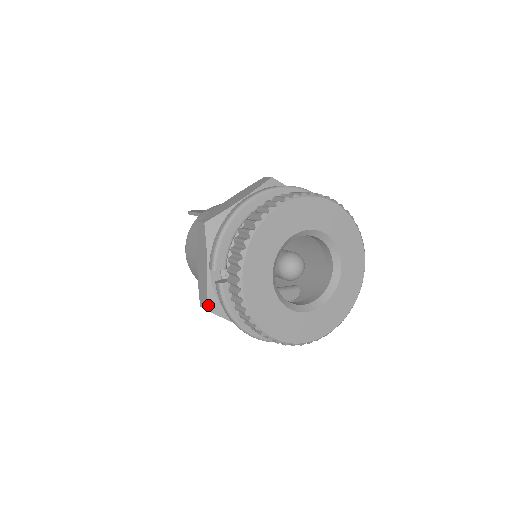
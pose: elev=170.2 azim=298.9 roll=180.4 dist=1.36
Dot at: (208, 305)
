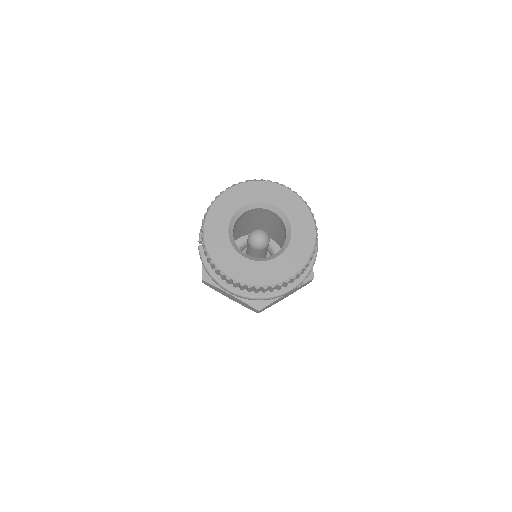
Dot at: (203, 275)
